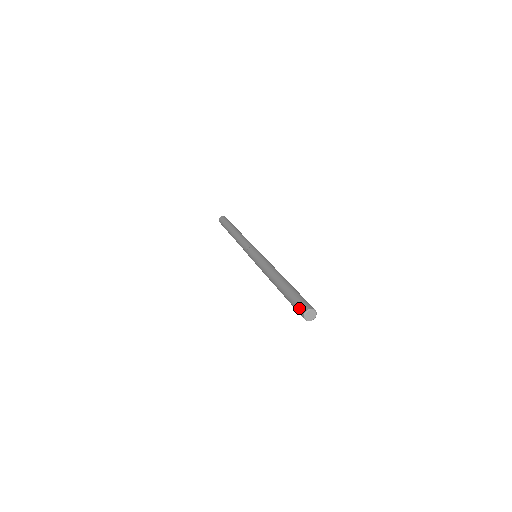
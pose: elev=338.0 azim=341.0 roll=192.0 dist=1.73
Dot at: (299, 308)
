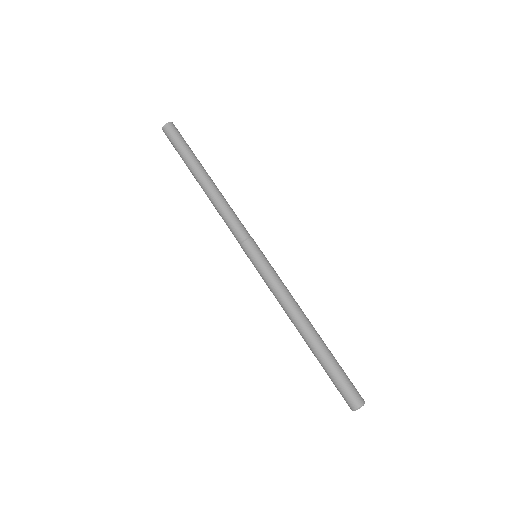
Dot at: (350, 397)
